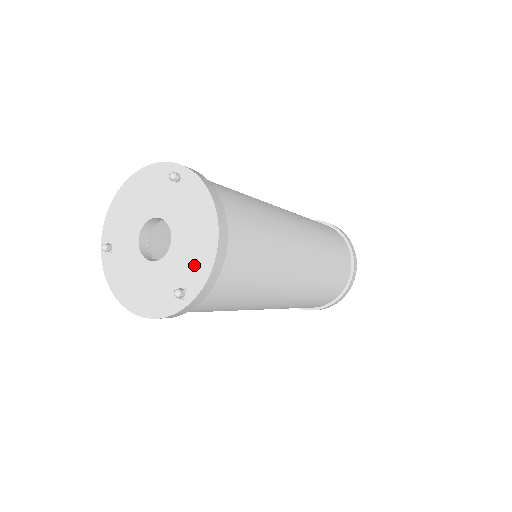
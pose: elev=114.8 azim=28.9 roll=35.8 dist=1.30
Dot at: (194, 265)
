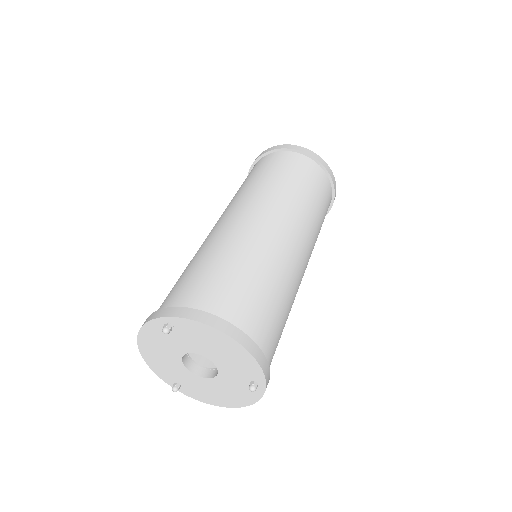
Dot at: (243, 366)
